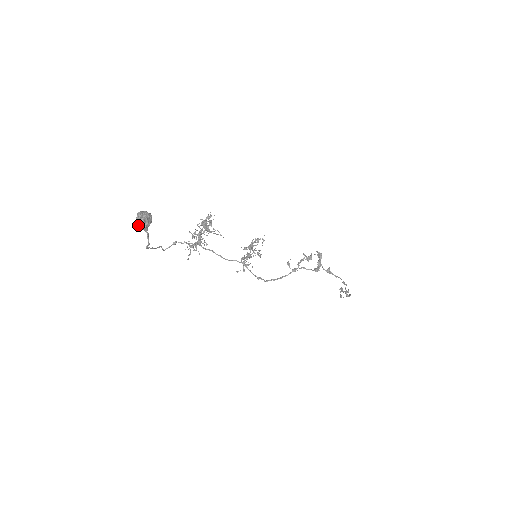
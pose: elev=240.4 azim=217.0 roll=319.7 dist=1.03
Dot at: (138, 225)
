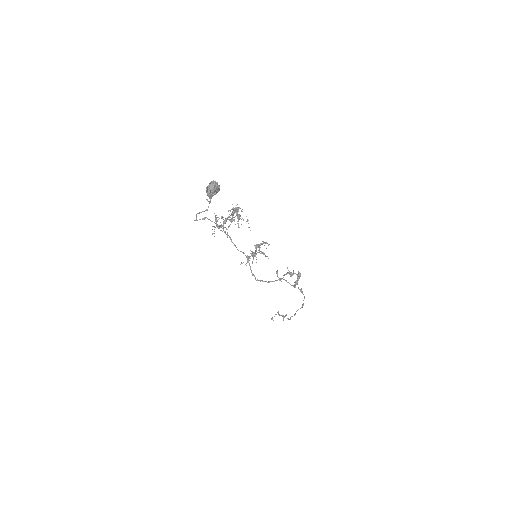
Dot at: (207, 191)
